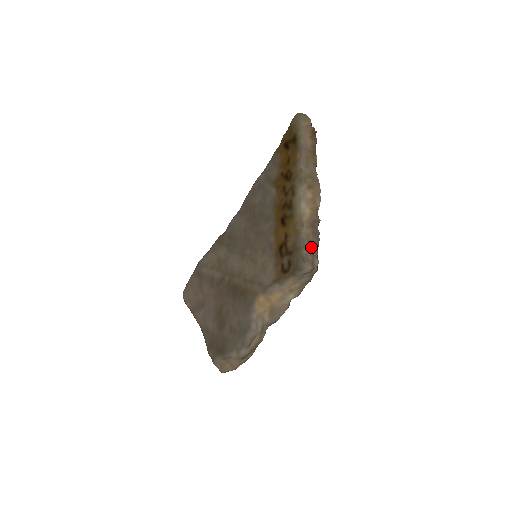
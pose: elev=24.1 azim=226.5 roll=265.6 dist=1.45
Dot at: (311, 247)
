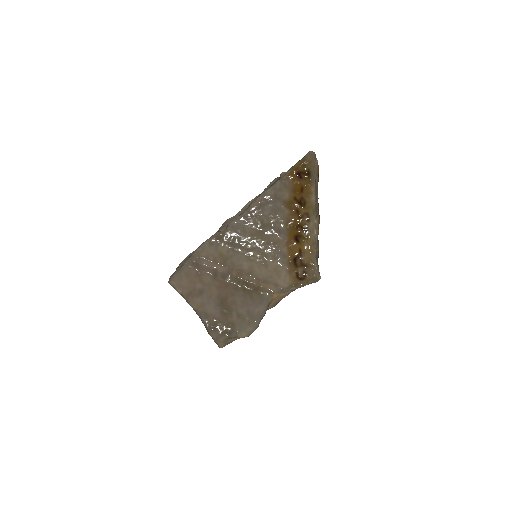
Dot at: occluded
